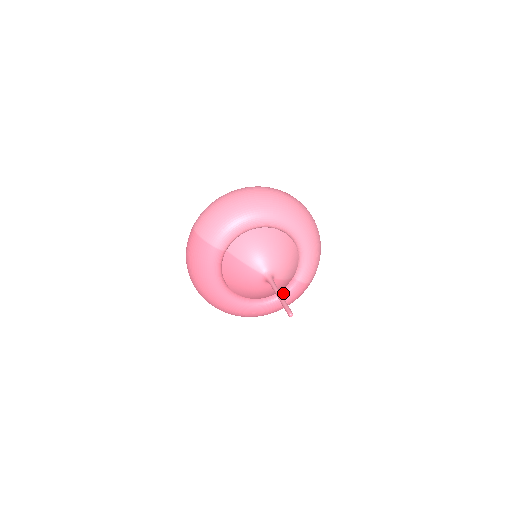
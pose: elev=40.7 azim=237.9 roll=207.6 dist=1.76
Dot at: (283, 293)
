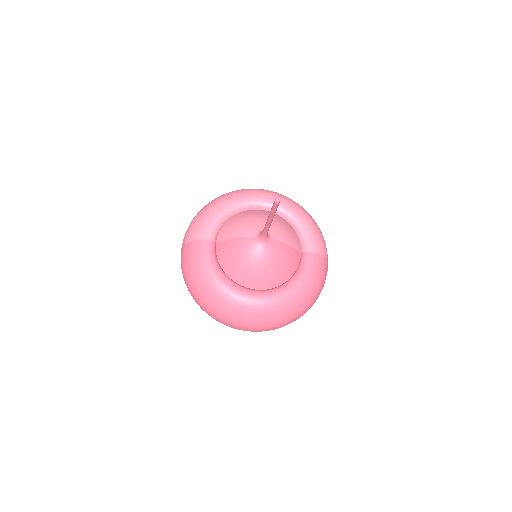
Dot at: (298, 271)
